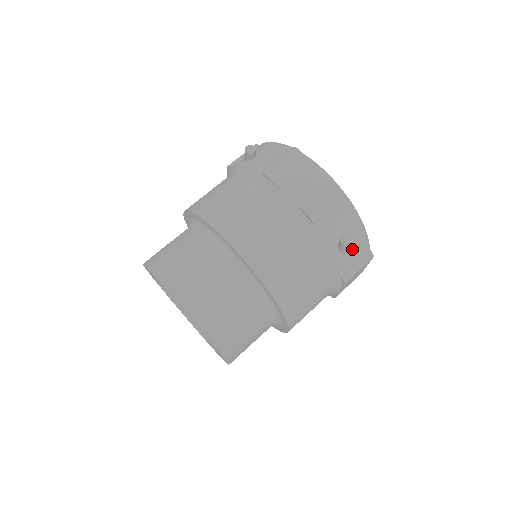
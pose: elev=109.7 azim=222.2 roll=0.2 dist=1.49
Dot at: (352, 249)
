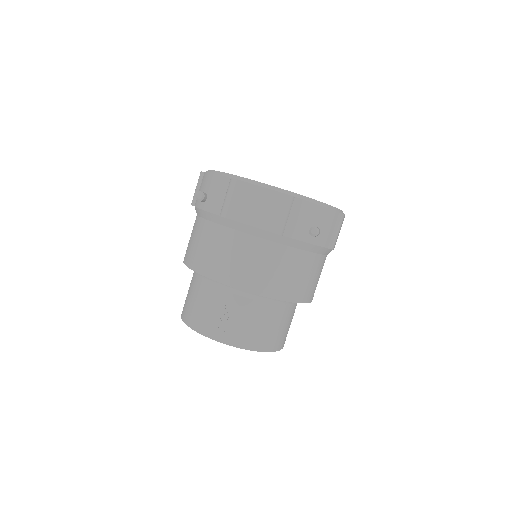
Dot at: (323, 227)
